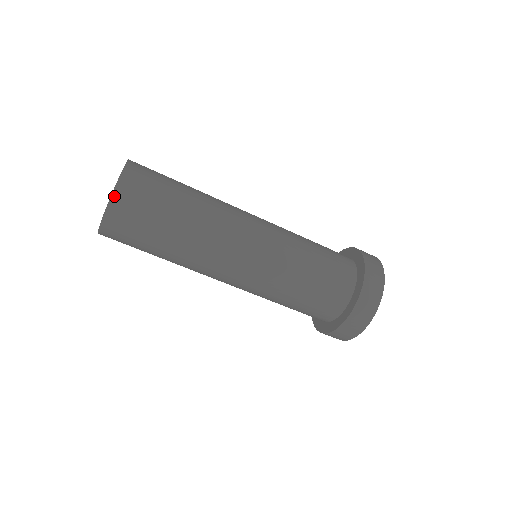
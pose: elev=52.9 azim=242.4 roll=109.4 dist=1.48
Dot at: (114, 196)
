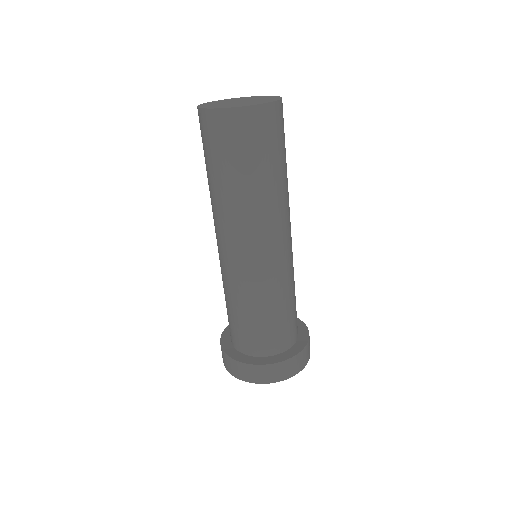
Dot at: occluded
